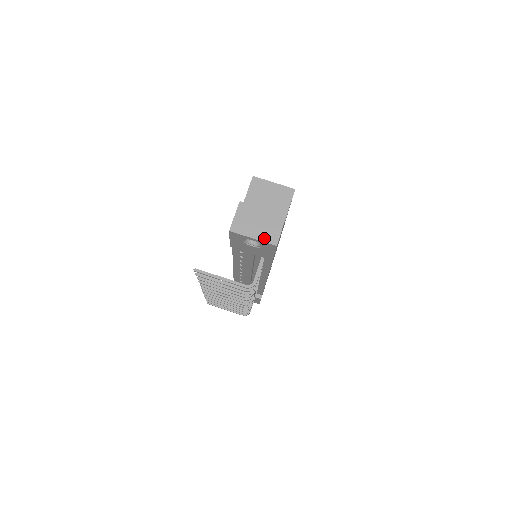
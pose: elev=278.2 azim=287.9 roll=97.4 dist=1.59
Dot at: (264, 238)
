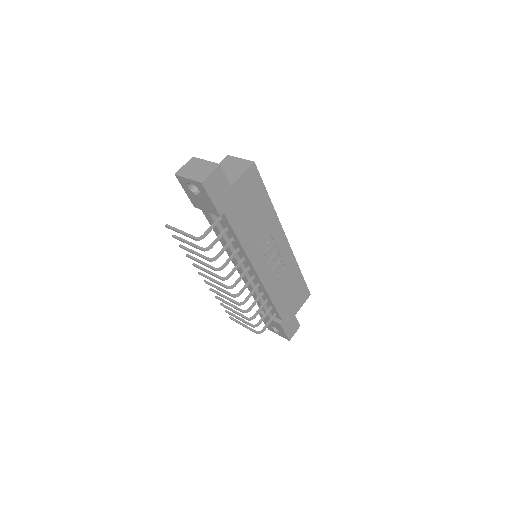
Dot at: (195, 178)
